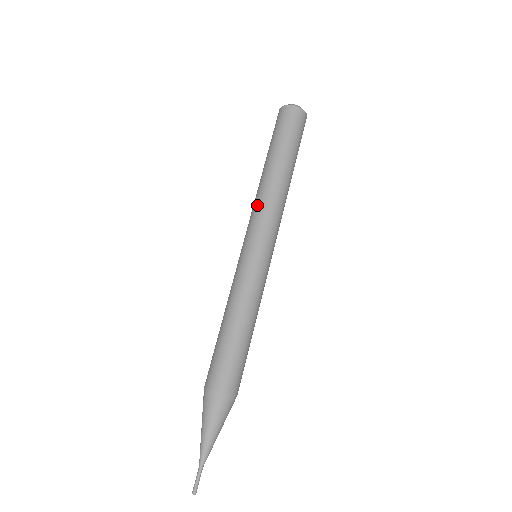
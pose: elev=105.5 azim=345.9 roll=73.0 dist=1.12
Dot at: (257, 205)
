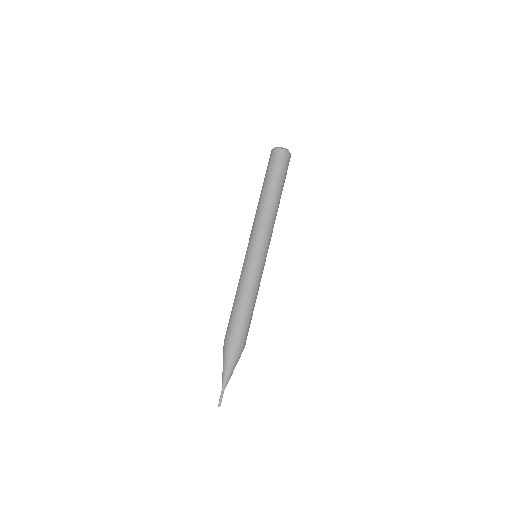
Dot at: (263, 222)
